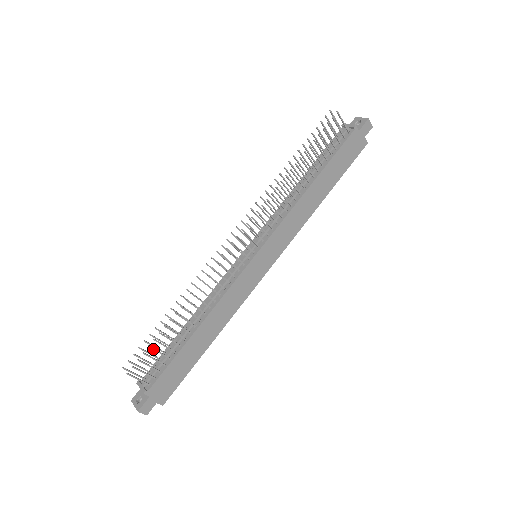
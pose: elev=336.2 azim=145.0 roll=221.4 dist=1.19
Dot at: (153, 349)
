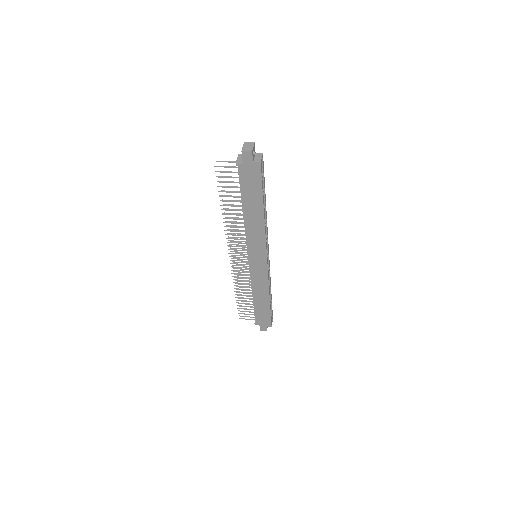
Dot at: occluded
